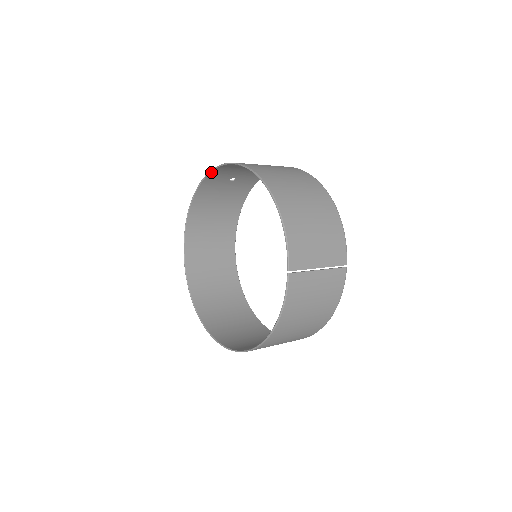
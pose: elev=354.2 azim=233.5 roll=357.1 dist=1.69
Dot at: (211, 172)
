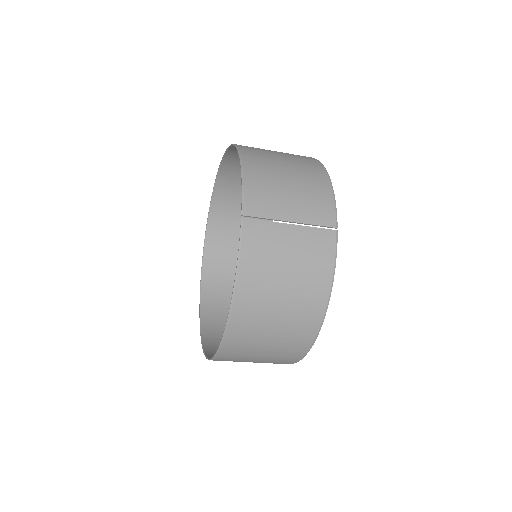
Dot at: (217, 179)
